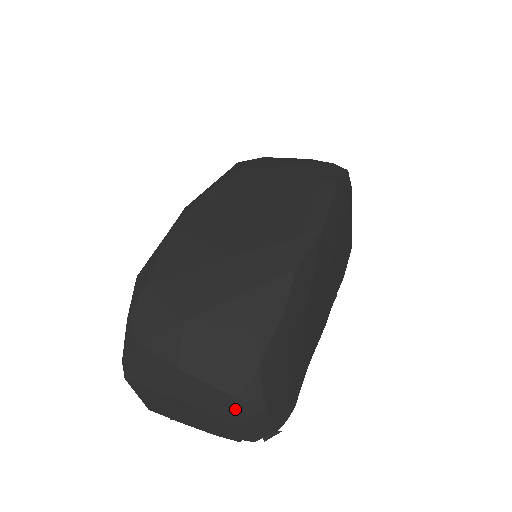
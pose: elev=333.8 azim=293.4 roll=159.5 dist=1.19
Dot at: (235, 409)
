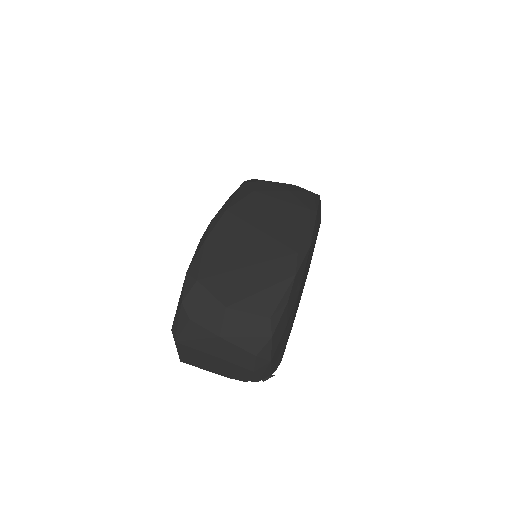
Dot at: (253, 362)
